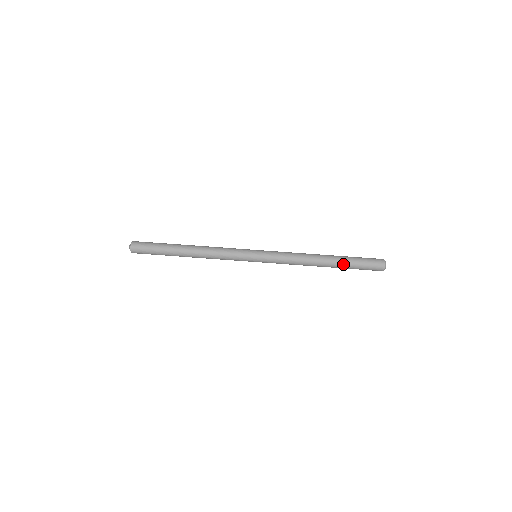
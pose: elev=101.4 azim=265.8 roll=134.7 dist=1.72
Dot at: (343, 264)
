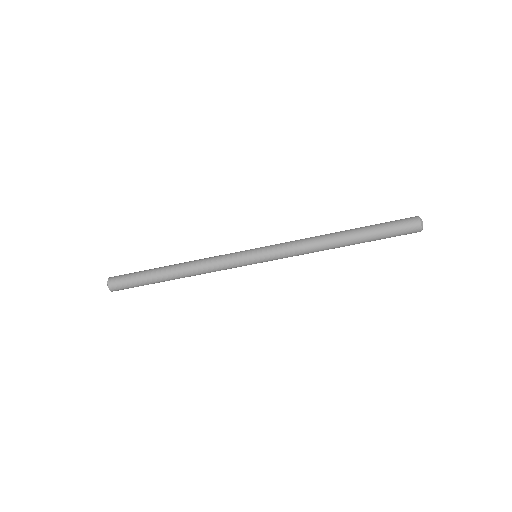
Dot at: occluded
